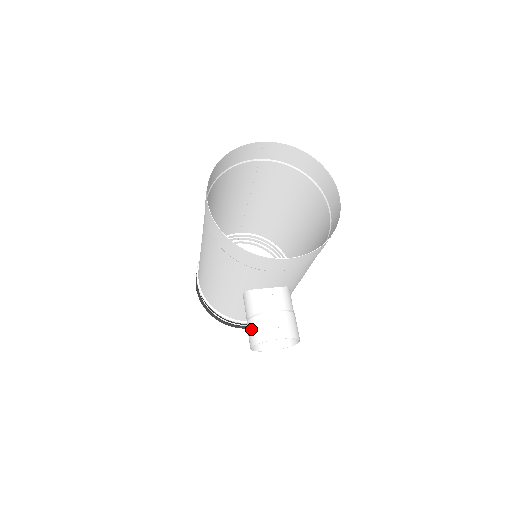
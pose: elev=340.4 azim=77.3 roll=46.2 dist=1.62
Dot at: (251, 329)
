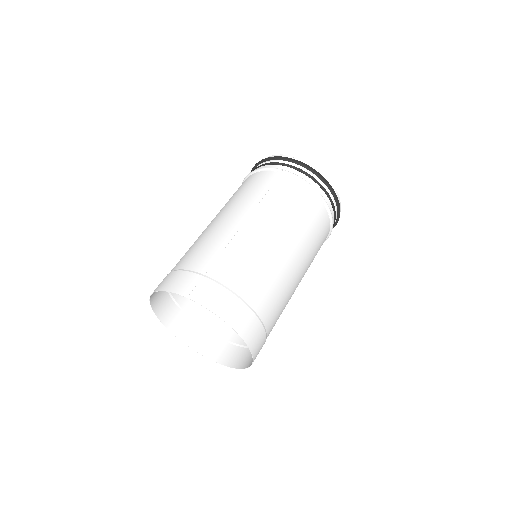
Dot at: occluded
